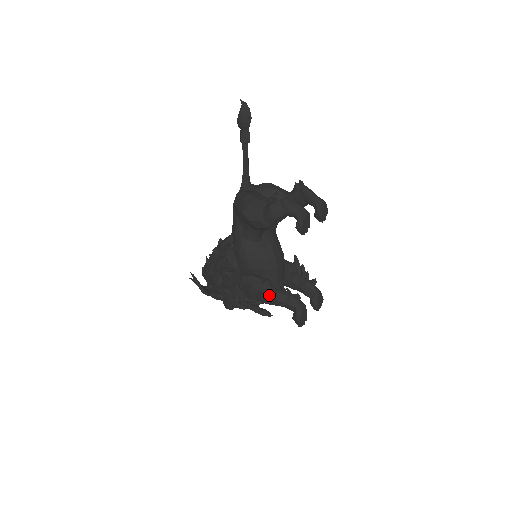
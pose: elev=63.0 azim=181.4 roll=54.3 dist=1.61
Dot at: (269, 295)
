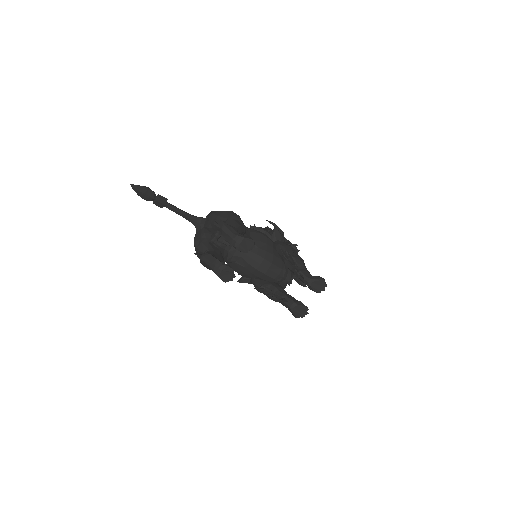
Dot at: occluded
